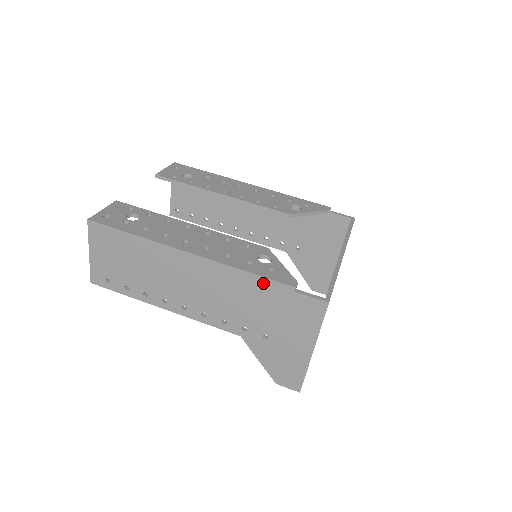
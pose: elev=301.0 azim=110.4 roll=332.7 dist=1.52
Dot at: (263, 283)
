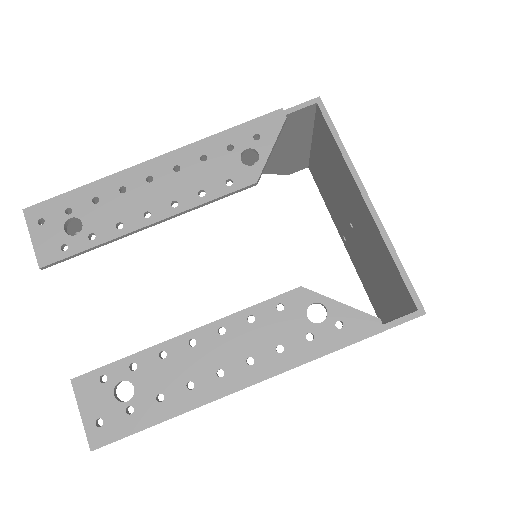
Dot at: occluded
